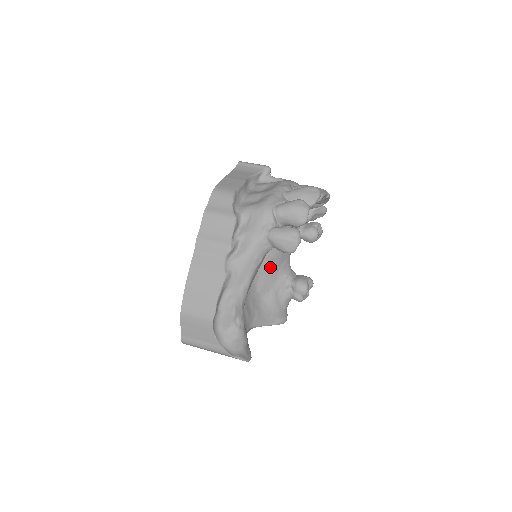
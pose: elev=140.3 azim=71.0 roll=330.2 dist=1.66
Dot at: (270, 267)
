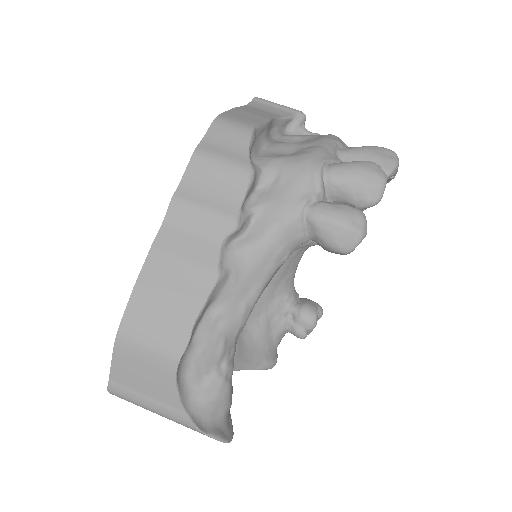
Dot at: occluded
